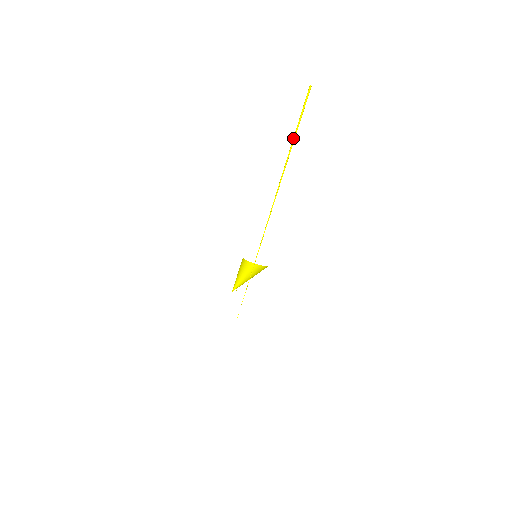
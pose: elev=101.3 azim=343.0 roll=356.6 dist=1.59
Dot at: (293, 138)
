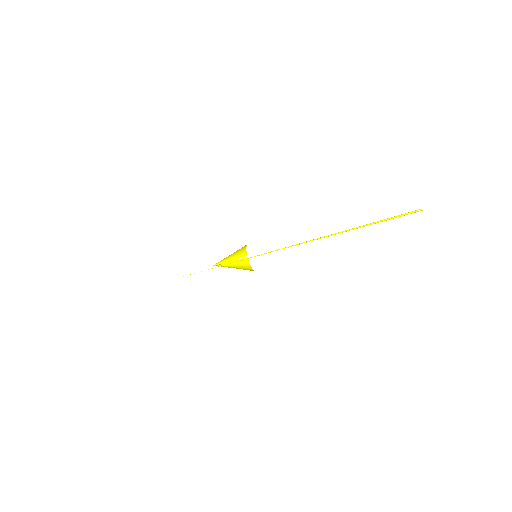
Dot at: occluded
